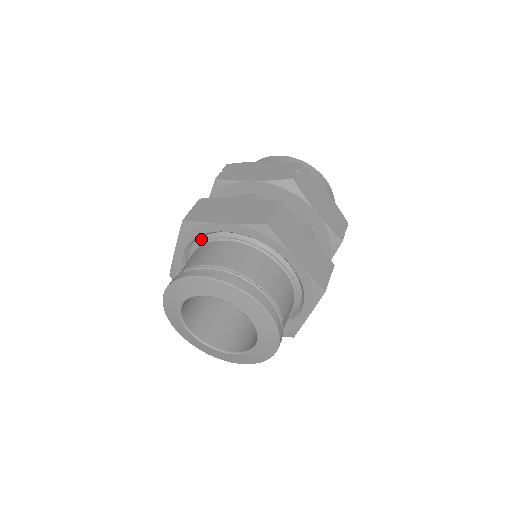
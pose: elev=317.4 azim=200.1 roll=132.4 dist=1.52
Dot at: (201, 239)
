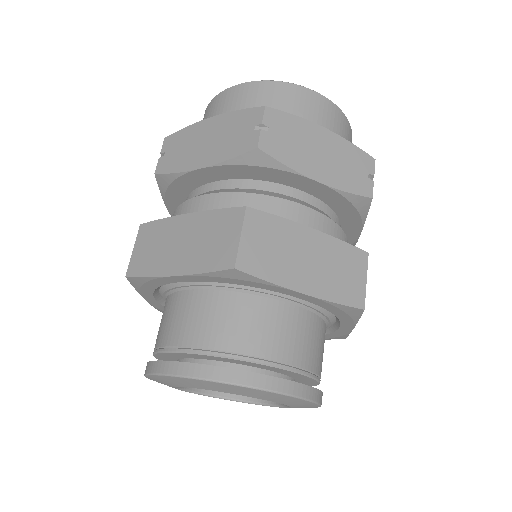
Dot at: (164, 288)
